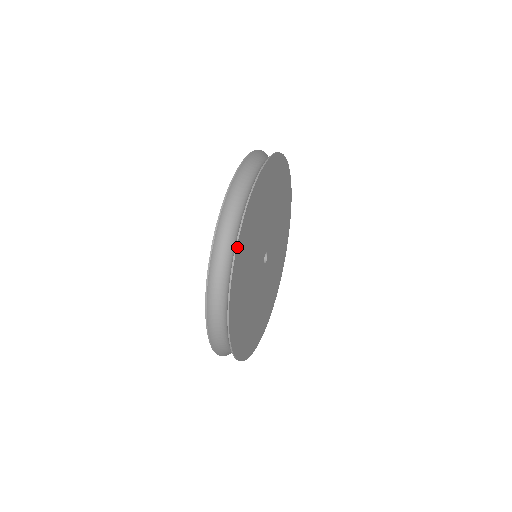
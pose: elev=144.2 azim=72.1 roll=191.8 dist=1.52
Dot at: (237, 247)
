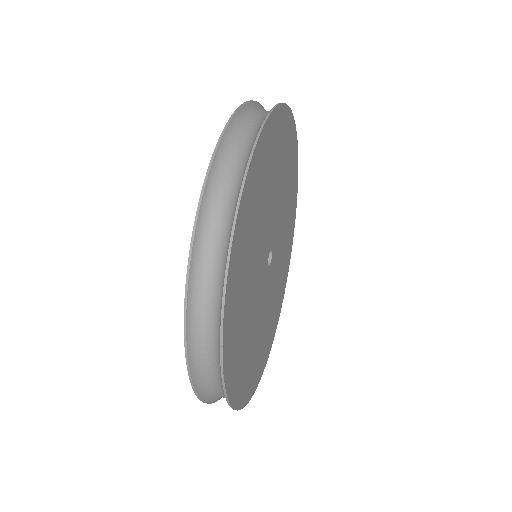
Dot at: (223, 360)
